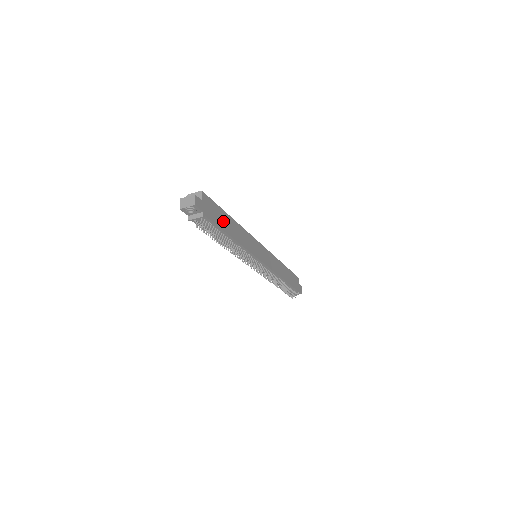
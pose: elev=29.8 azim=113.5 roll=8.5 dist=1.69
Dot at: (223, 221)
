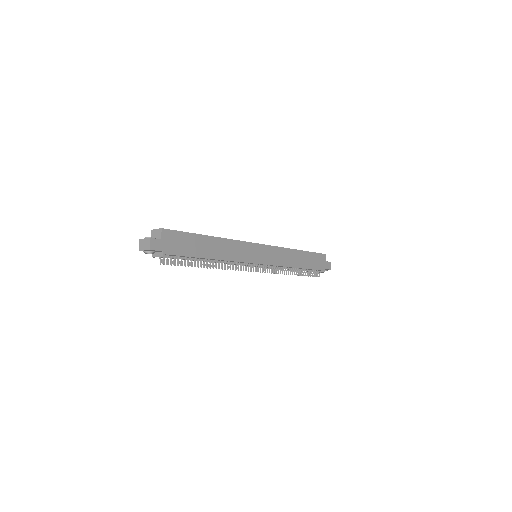
Dot at: (196, 247)
